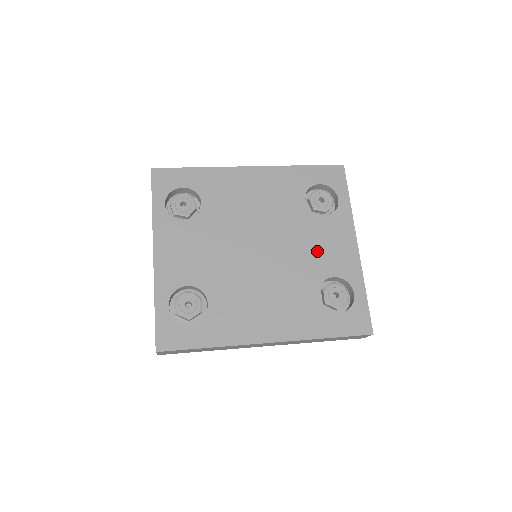
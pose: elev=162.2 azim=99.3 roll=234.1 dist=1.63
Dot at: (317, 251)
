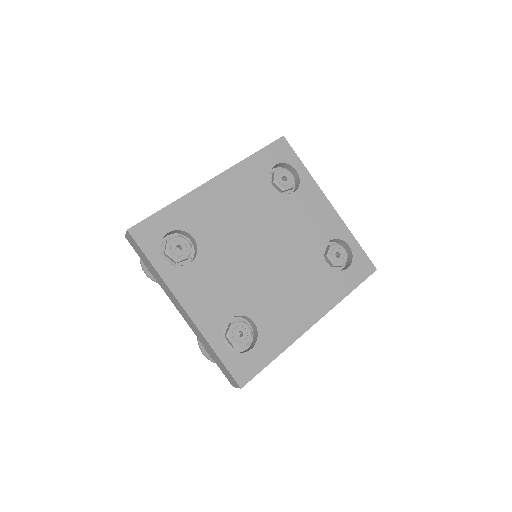
Dot at: (306, 227)
